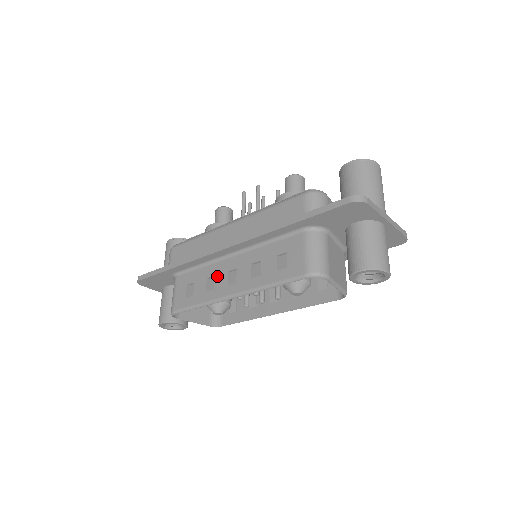
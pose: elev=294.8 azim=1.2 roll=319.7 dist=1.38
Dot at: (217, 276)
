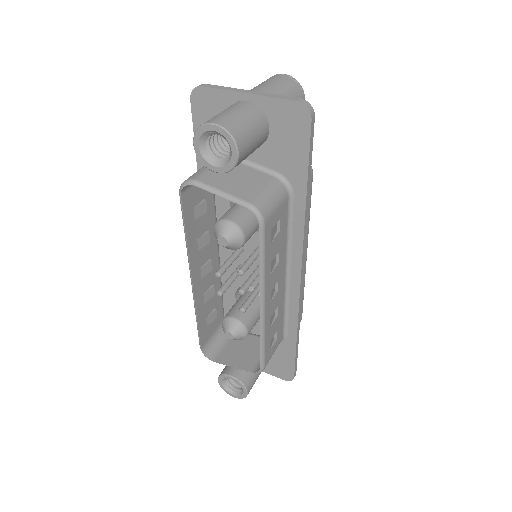
Dot at: (208, 281)
